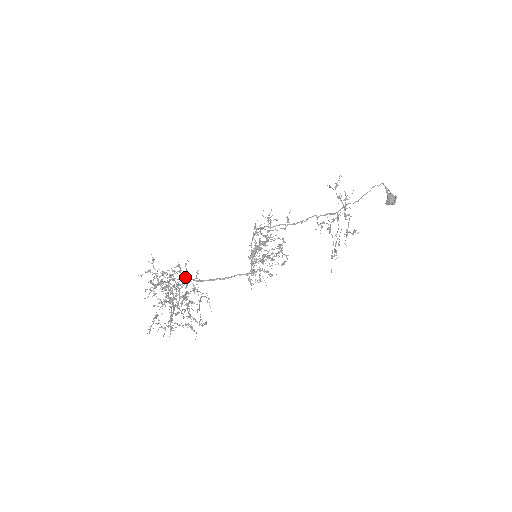
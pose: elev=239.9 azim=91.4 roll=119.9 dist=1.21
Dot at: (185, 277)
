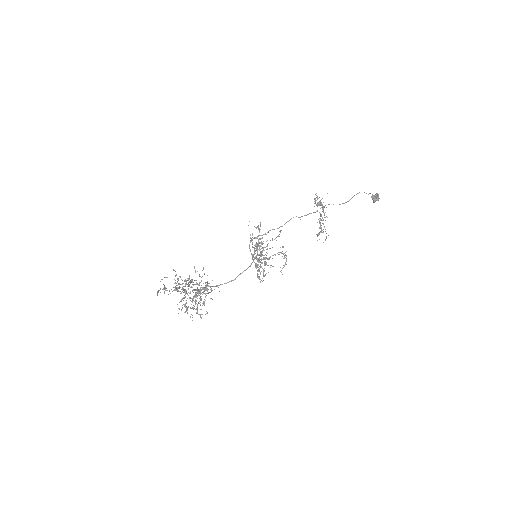
Dot at: (205, 288)
